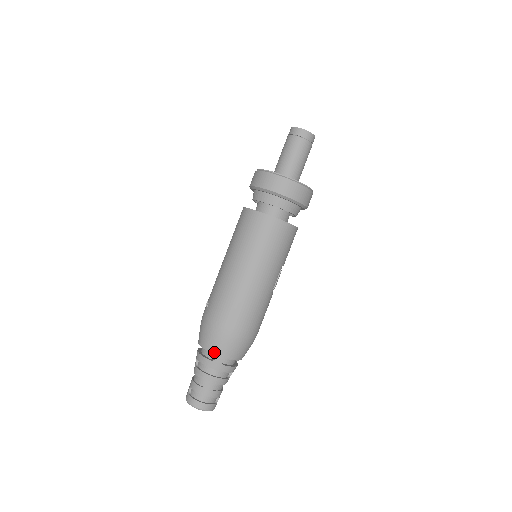
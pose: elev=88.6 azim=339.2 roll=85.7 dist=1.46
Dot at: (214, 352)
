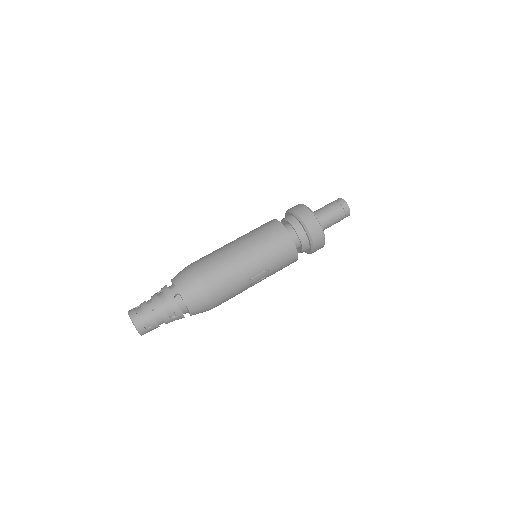
Dot at: (176, 284)
